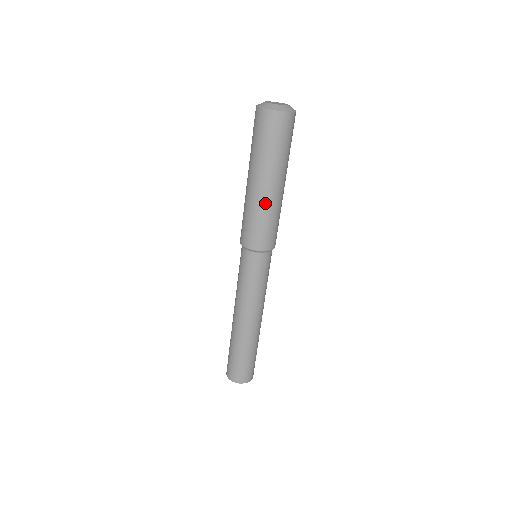
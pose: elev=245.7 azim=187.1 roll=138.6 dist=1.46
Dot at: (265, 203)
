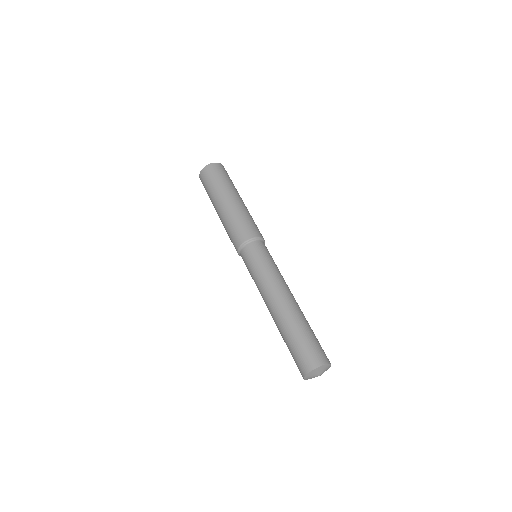
Dot at: (230, 211)
